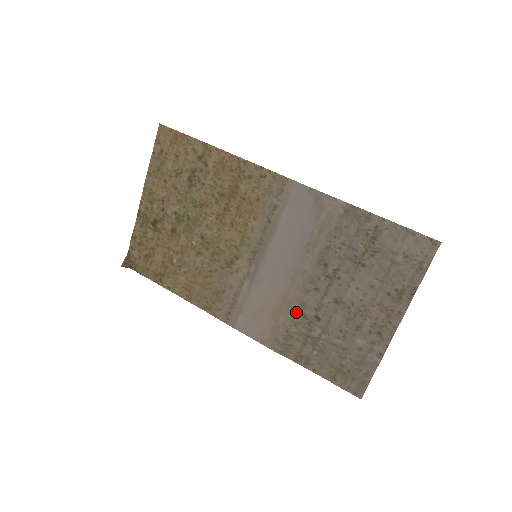
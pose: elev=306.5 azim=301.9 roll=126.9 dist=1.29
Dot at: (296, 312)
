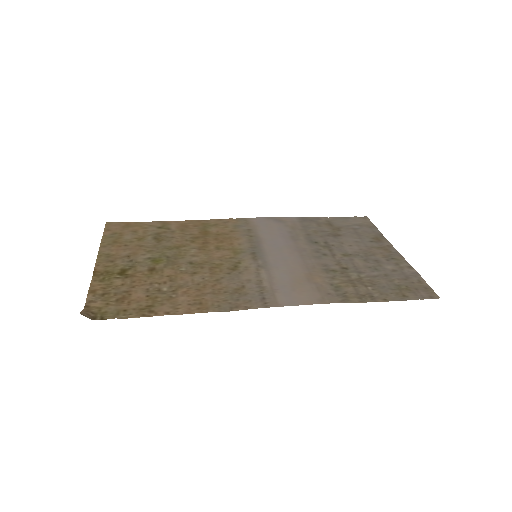
Dot at: (324, 271)
